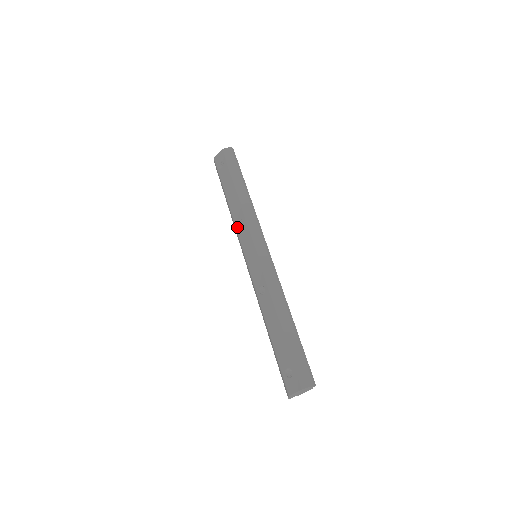
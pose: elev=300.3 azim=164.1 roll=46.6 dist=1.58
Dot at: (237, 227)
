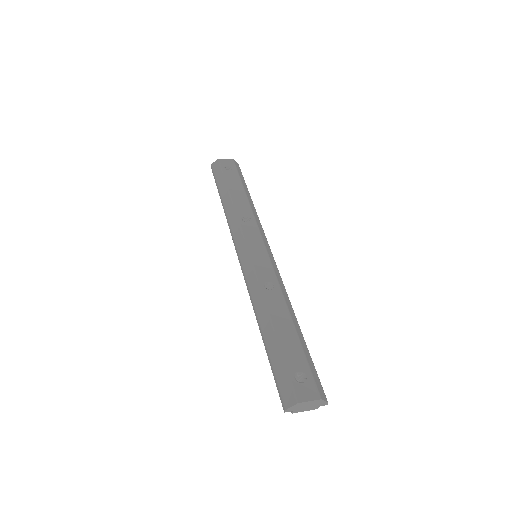
Dot at: (241, 221)
